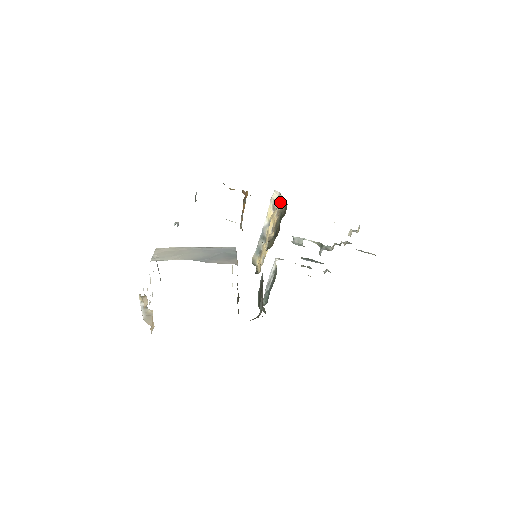
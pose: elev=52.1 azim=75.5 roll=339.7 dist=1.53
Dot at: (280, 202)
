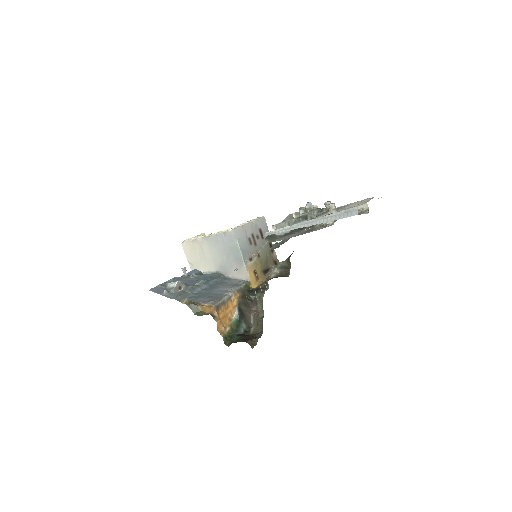
Dot at: occluded
